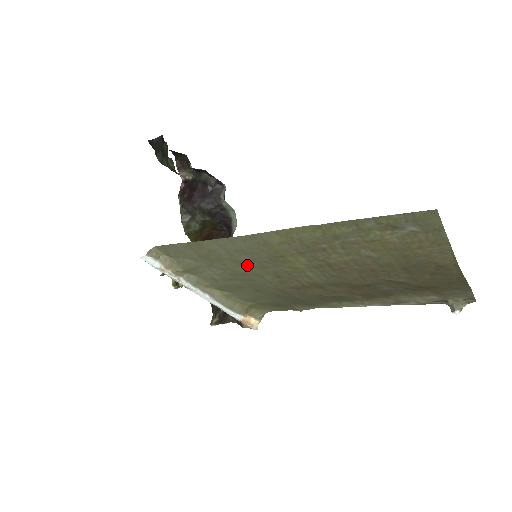
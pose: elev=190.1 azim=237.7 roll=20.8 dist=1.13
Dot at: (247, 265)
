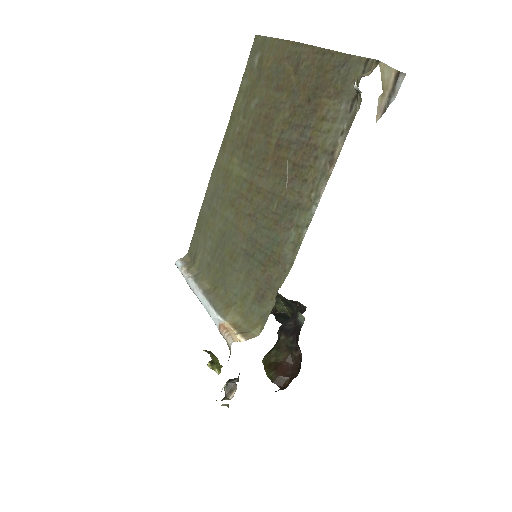
Dot at: (217, 211)
